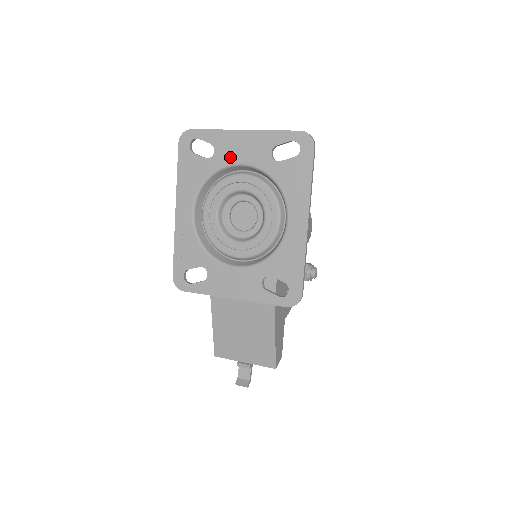
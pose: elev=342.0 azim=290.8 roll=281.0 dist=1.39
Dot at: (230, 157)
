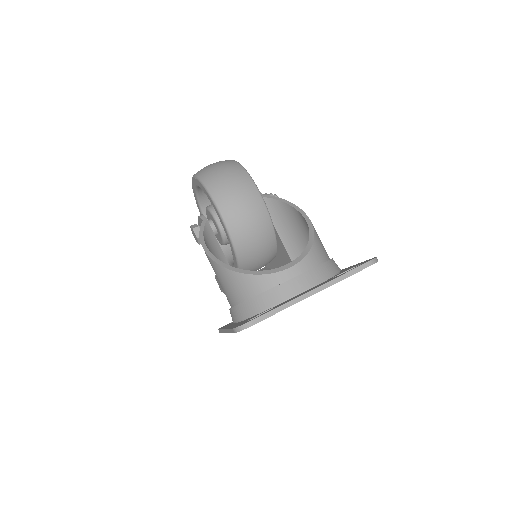
Dot at: occluded
